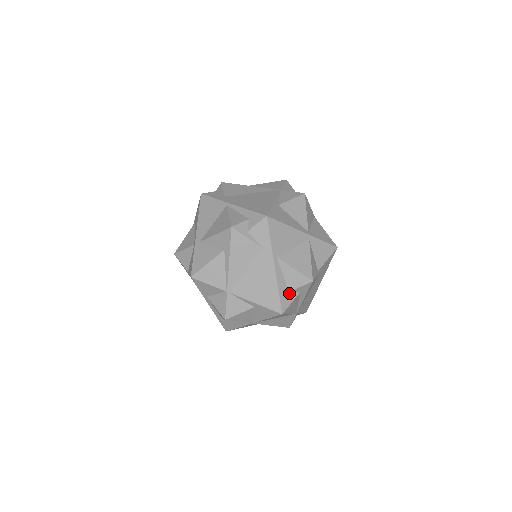
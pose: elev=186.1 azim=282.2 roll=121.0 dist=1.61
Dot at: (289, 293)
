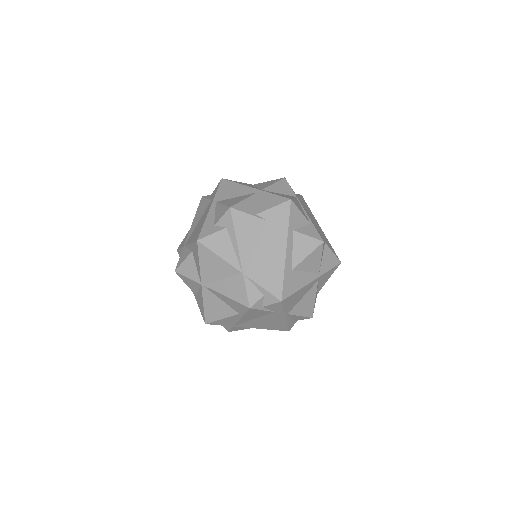
Dot at: (214, 227)
